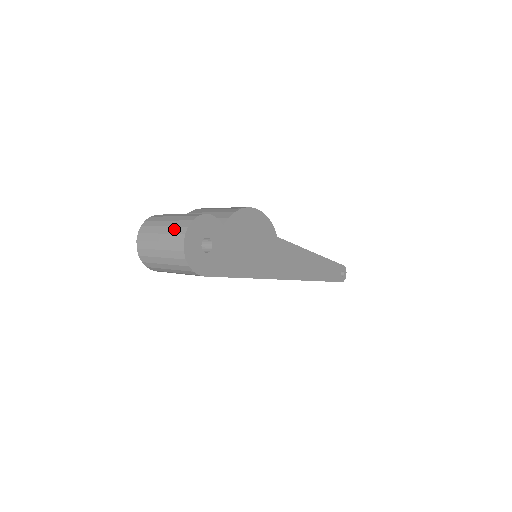
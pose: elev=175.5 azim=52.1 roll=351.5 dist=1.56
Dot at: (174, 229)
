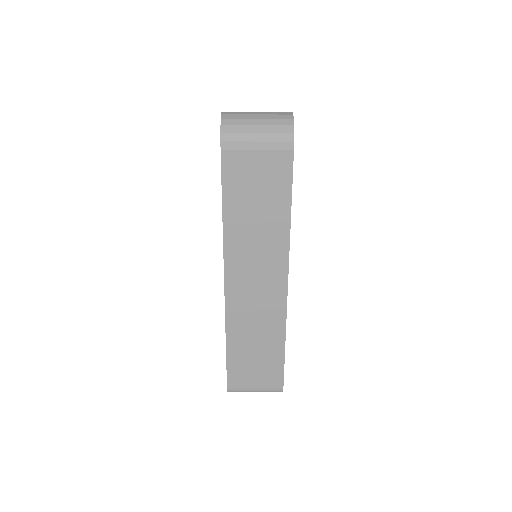
Dot at: occluded
